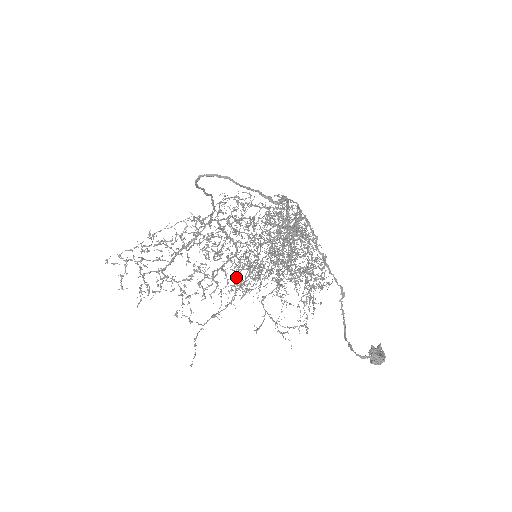
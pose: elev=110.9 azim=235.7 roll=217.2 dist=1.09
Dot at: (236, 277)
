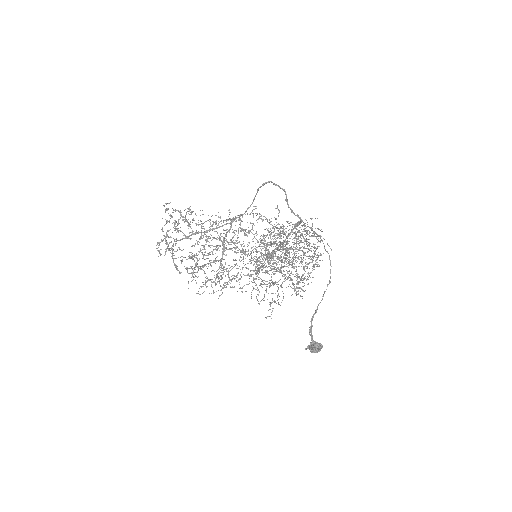
Dot at: (216, 275)
